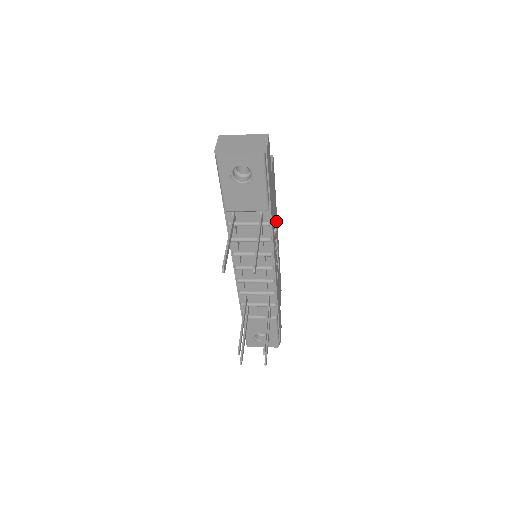
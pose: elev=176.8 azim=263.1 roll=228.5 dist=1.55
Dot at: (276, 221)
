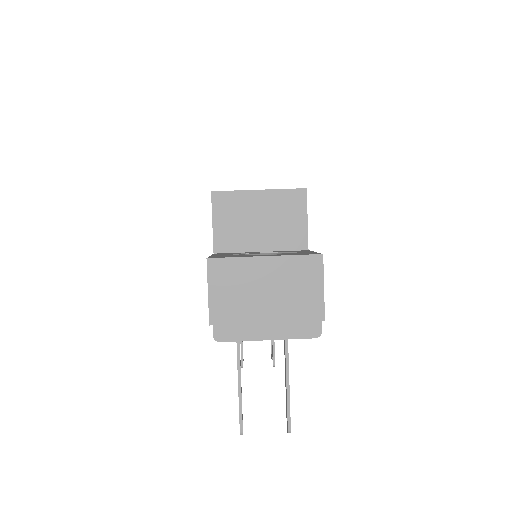
Dot at: occluded
